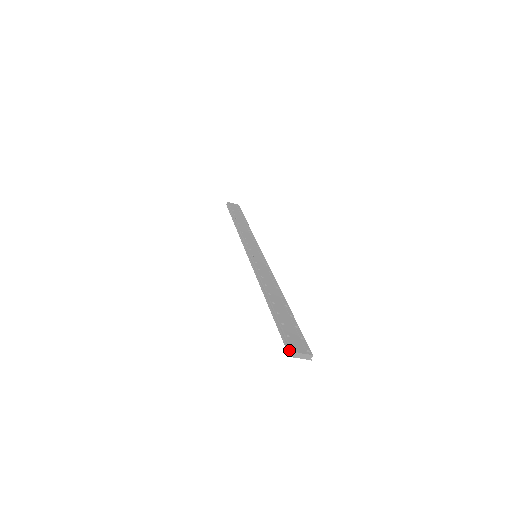
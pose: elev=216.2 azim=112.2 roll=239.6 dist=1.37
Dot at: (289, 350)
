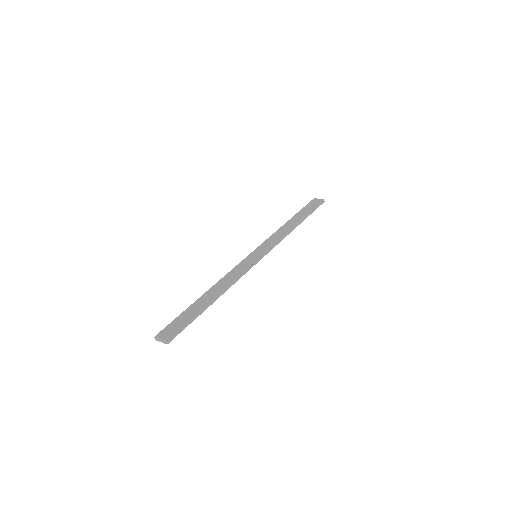
Dot at: (159, 335)
